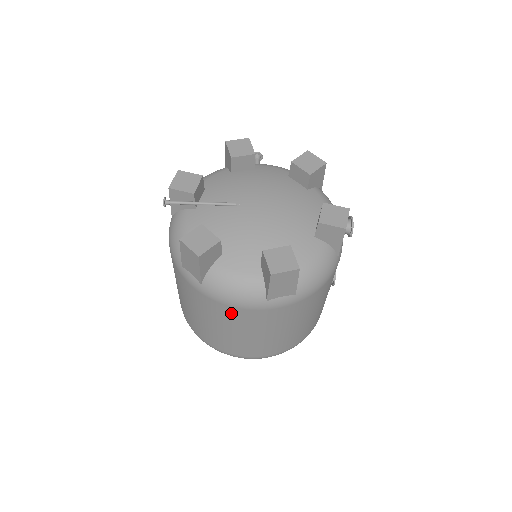
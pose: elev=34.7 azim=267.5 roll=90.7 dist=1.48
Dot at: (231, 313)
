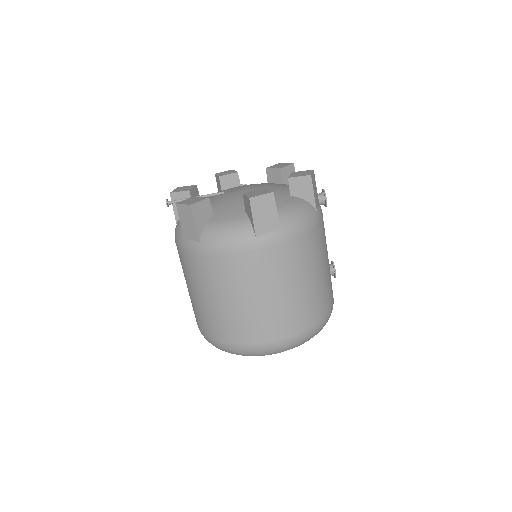
Dot at: (230, 266)
